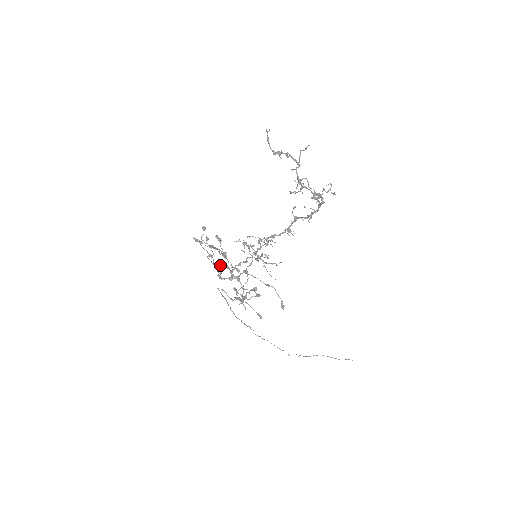
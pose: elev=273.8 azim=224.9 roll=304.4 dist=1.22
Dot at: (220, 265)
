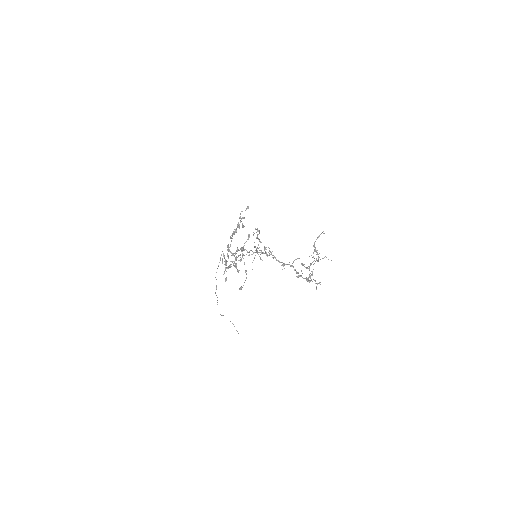
Dot at: occluded
